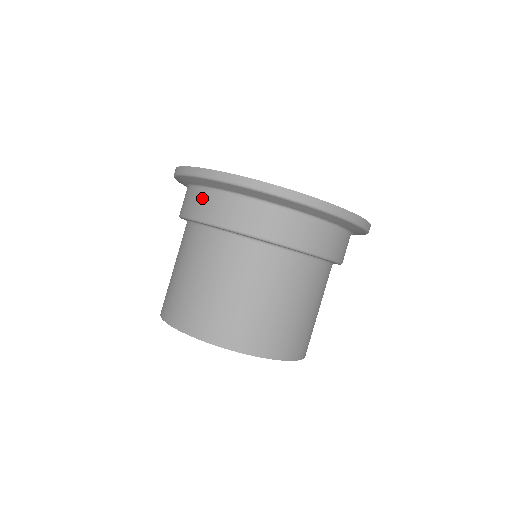
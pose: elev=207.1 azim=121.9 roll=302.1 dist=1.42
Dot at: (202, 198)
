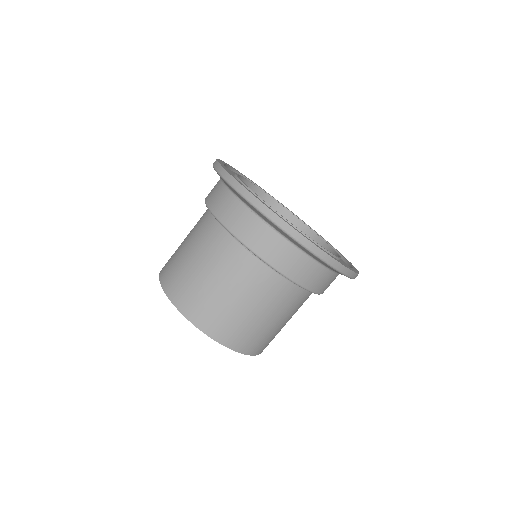
Dot at: (237, 210)
